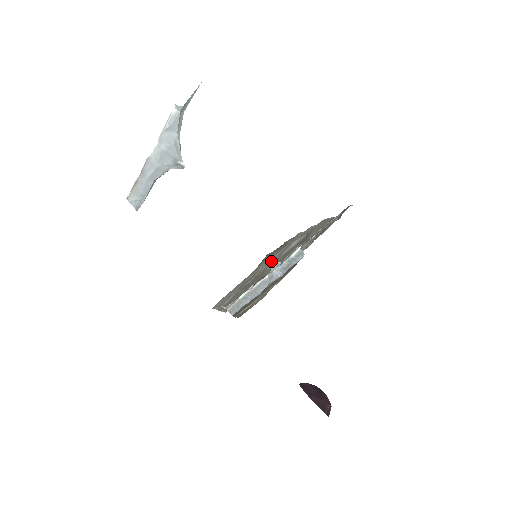
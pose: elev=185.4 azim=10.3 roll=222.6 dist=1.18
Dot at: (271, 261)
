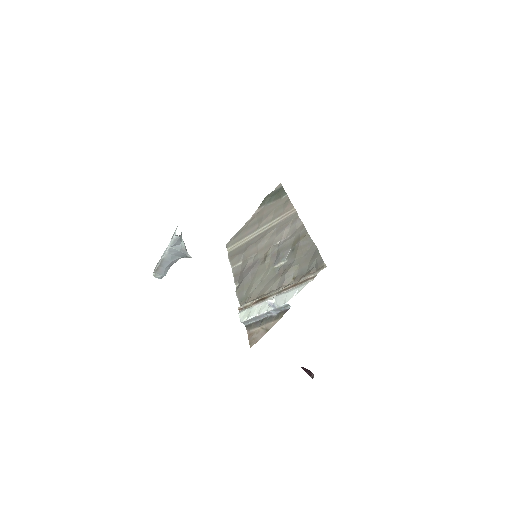
Dot at: (267, 301)
